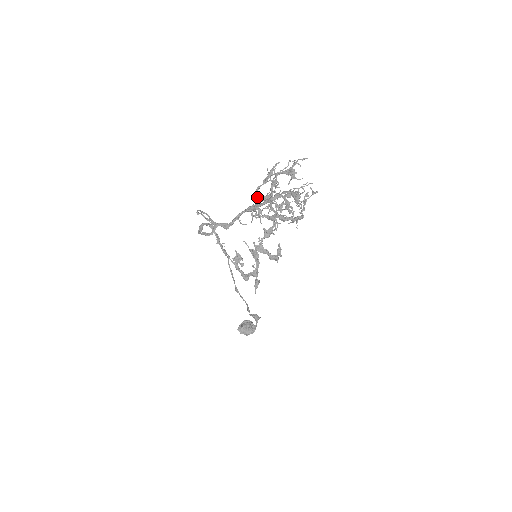
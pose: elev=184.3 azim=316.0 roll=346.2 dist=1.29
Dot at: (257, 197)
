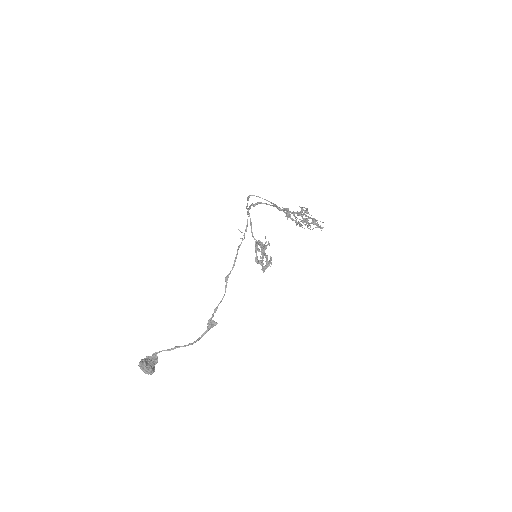
Dot at: occluded
